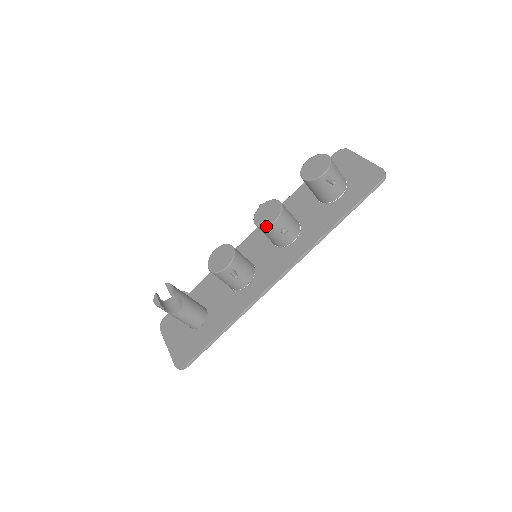
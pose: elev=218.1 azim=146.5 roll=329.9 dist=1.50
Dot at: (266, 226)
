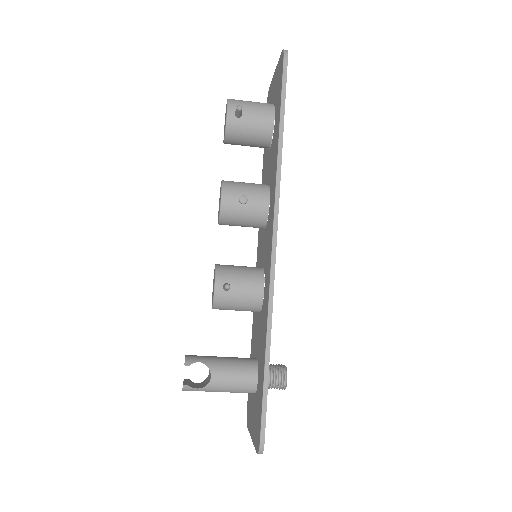
Dot at: (219, 212)
